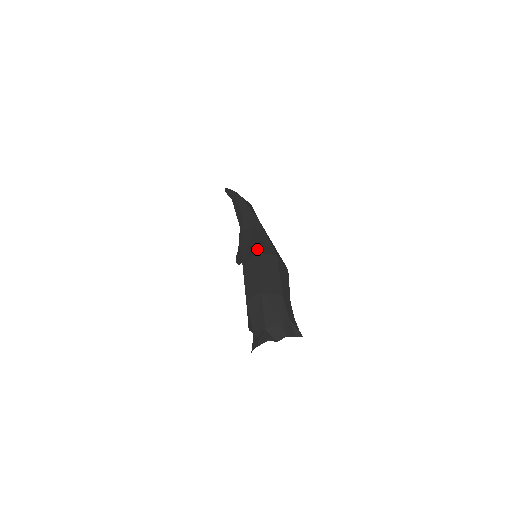
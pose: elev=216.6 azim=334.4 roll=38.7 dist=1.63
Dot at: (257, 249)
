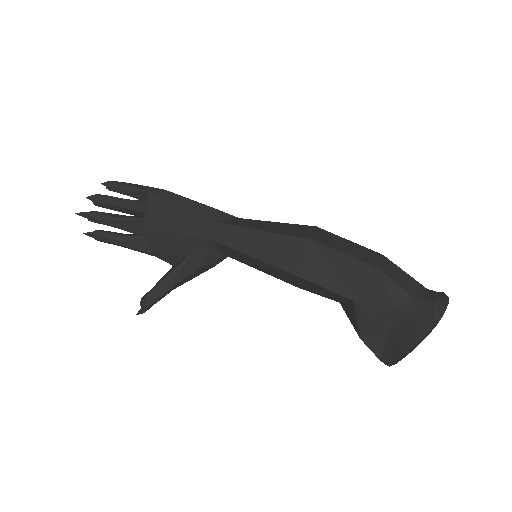
Dot at: (305, 225)
